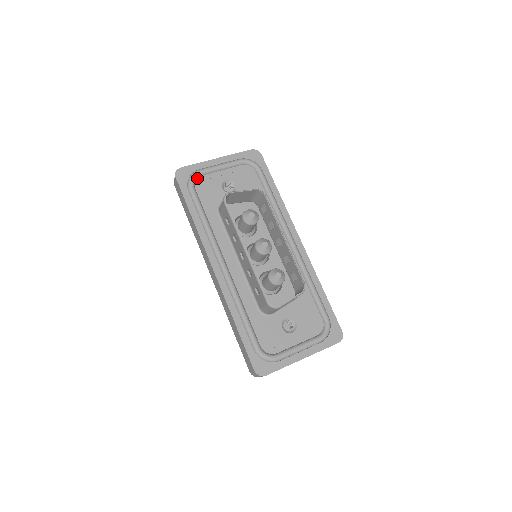
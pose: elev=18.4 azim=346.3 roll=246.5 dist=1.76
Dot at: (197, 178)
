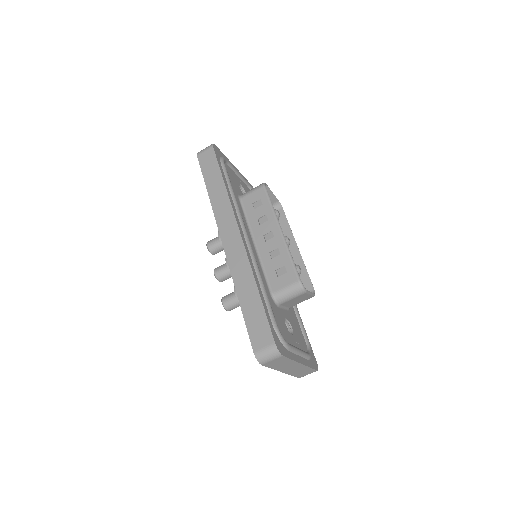
Dot at: (225, 163)
